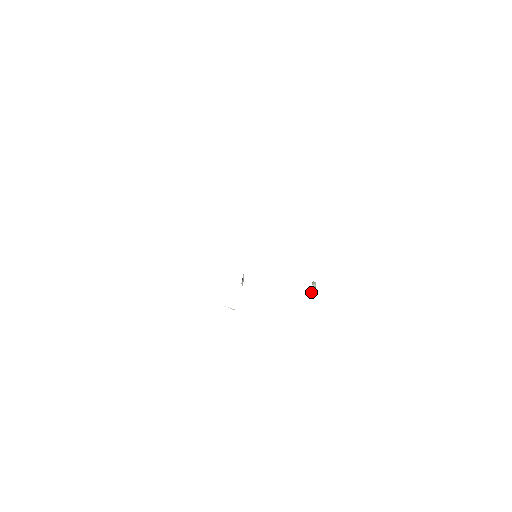
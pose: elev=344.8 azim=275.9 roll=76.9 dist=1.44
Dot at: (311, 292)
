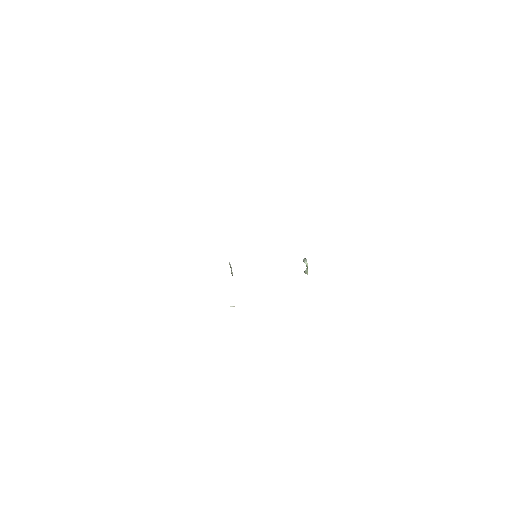
Dot at: (305, 271)
